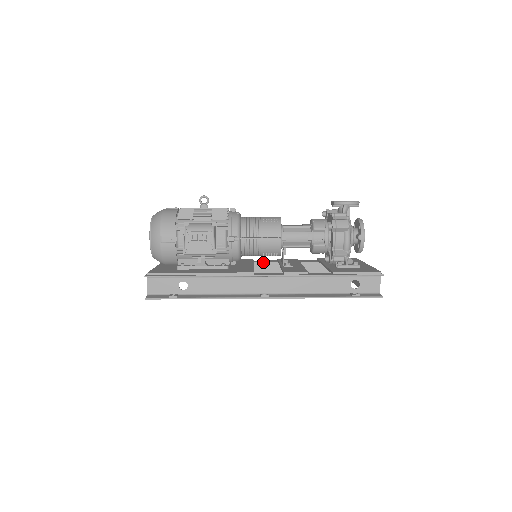
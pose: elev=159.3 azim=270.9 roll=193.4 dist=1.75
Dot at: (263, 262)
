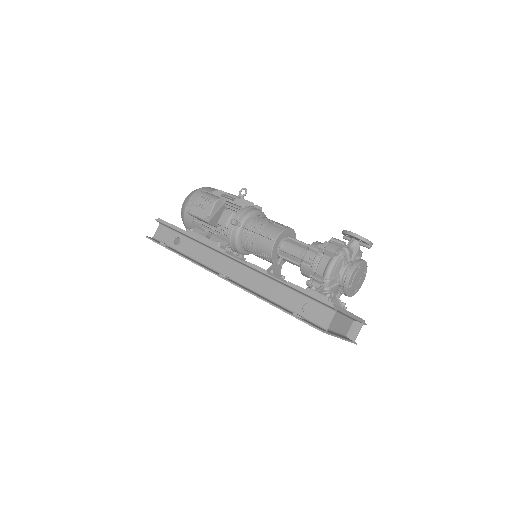
Dot at: occluded
